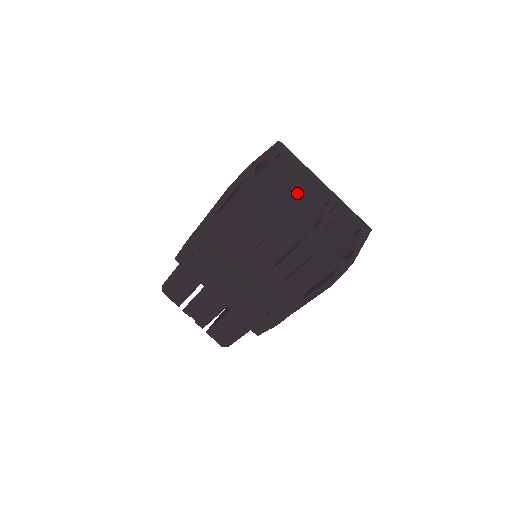
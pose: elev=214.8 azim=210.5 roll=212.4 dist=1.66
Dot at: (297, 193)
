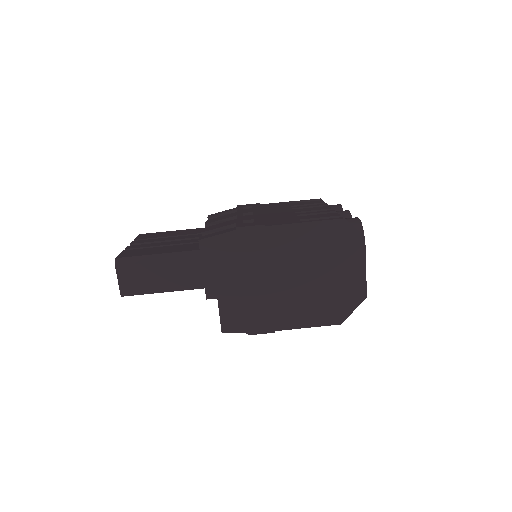
Dot at: occluded
